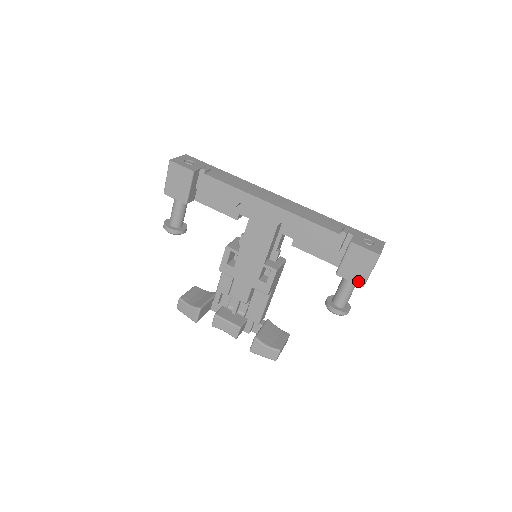
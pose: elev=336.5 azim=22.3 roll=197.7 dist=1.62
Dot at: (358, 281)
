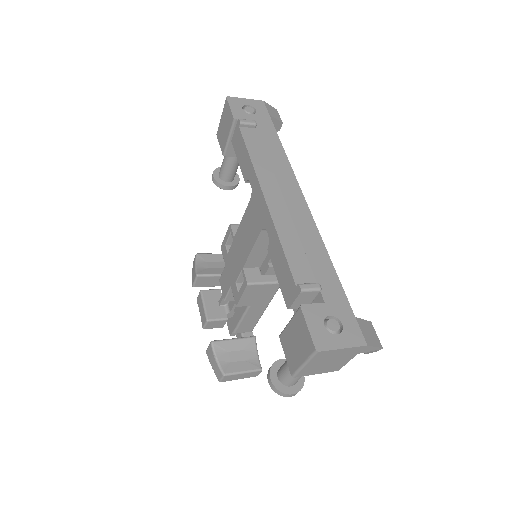
Dot at: (291, 364)
